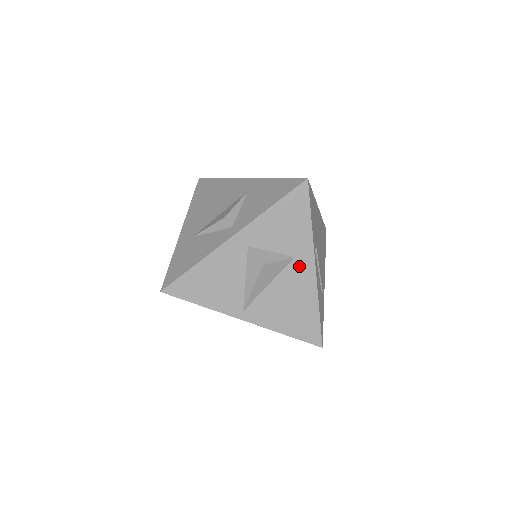
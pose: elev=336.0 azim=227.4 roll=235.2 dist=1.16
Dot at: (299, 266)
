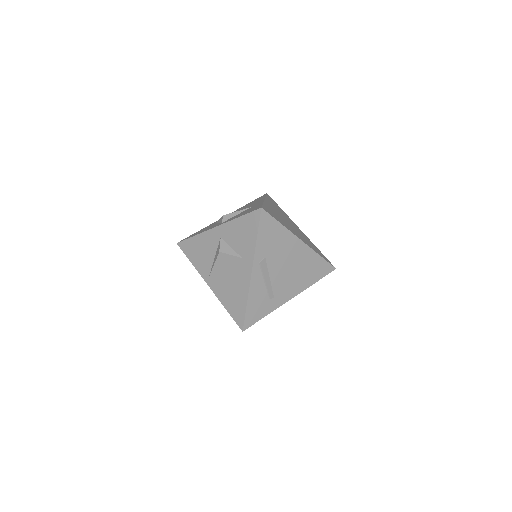
Dot at: (243, 265)
